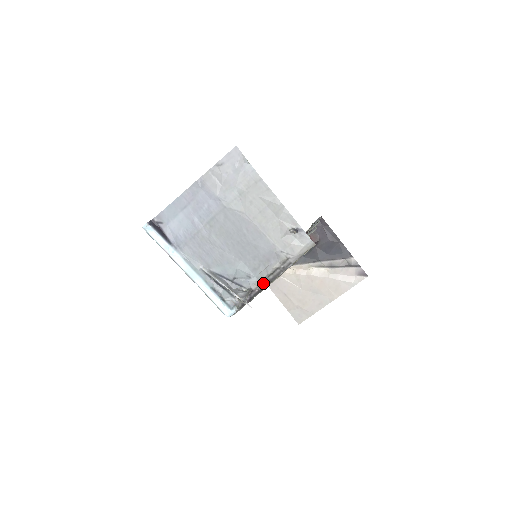
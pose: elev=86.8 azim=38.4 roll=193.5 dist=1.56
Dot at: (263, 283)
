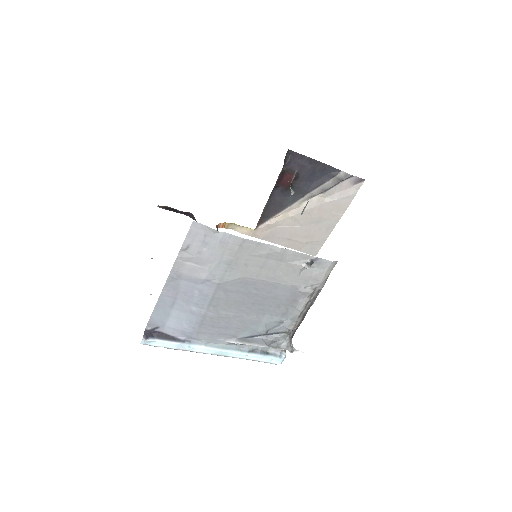
Dot at: (299, 320)
